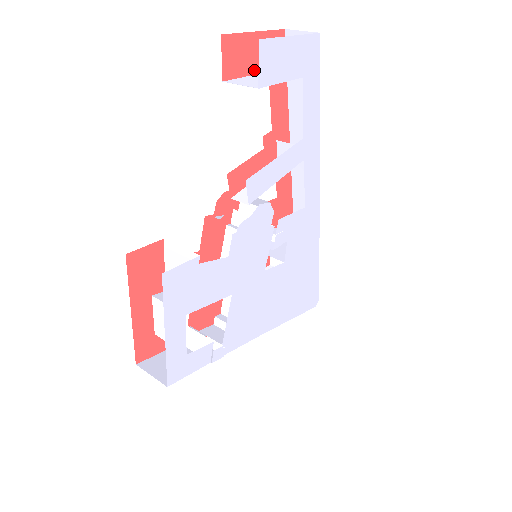
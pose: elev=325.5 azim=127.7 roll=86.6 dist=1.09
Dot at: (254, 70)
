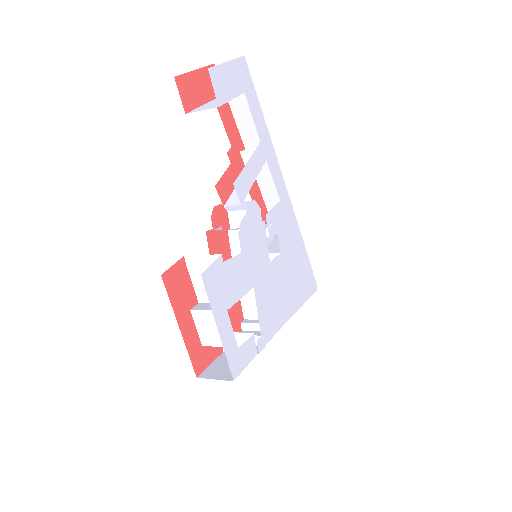
Dot at: (204, 100)
